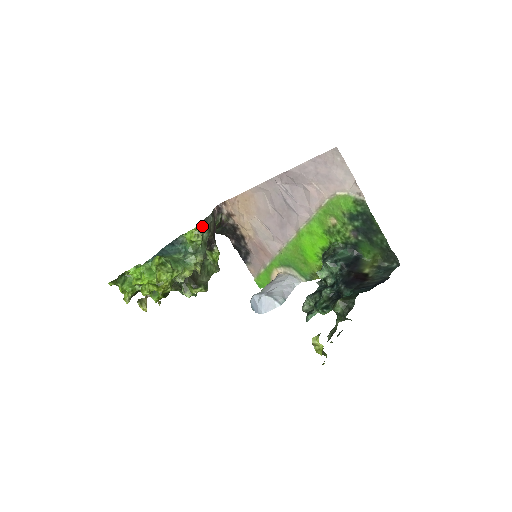
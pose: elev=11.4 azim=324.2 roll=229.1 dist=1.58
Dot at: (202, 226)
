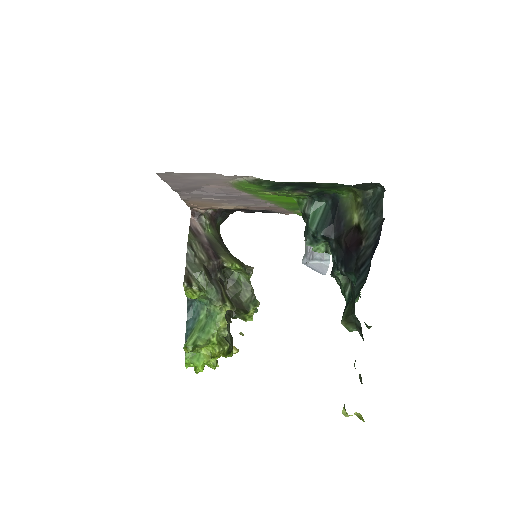
Dot at: (186, 284)
